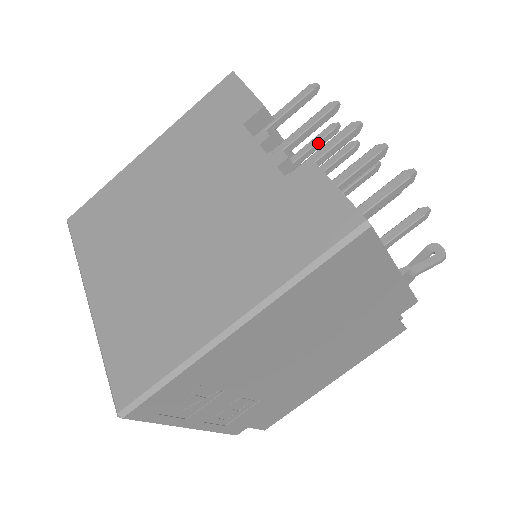
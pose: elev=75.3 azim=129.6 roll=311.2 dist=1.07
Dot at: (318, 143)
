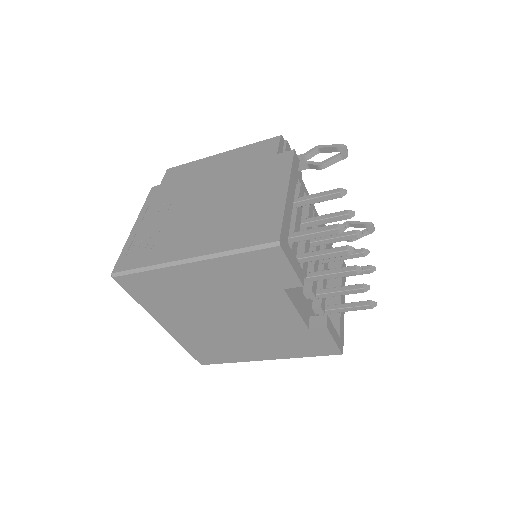
Dot at: (323, 201)
